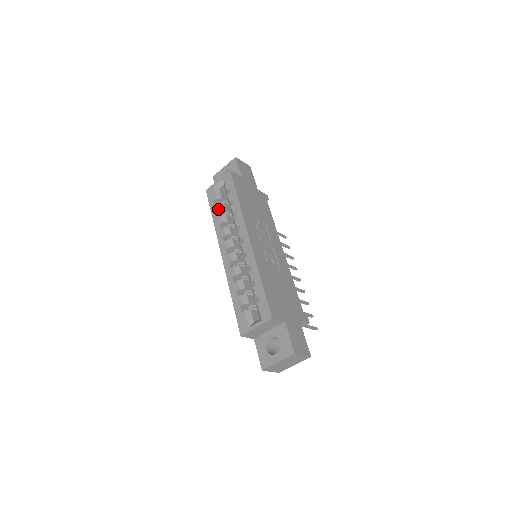
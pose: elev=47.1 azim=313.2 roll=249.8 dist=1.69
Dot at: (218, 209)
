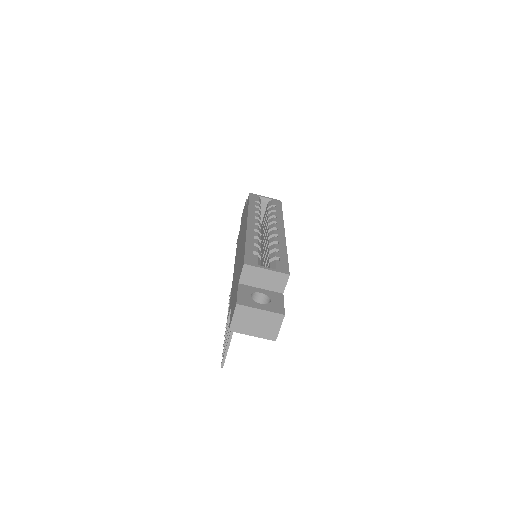
Dot at: (258, 205)
